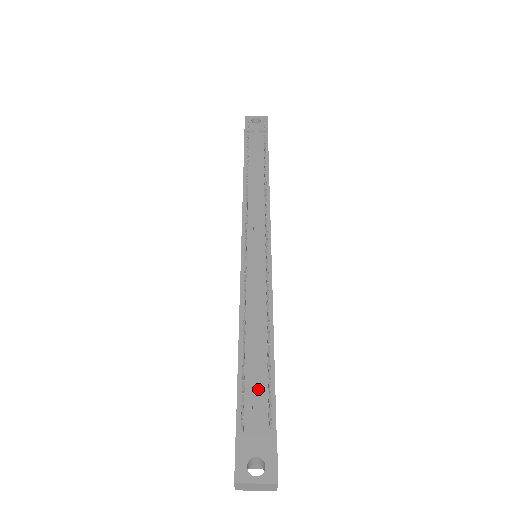
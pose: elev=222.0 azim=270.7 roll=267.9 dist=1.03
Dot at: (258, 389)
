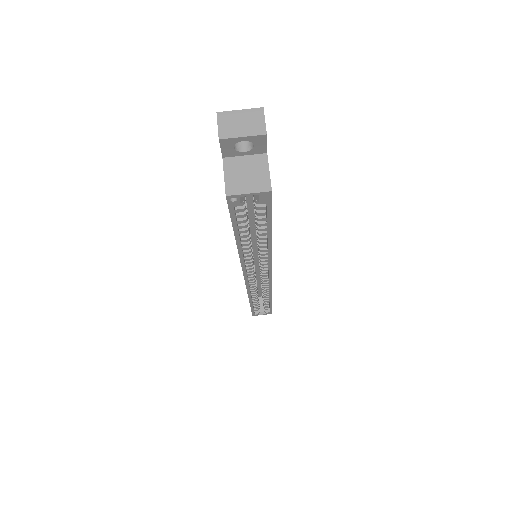
Dot at: occluded
